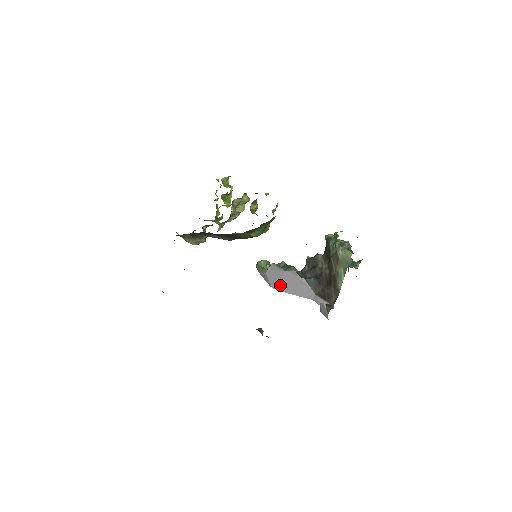
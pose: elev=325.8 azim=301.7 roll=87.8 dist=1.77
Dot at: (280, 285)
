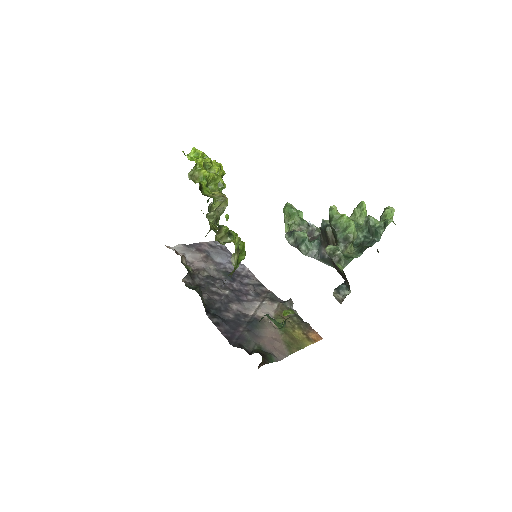
Dot at: occluded
